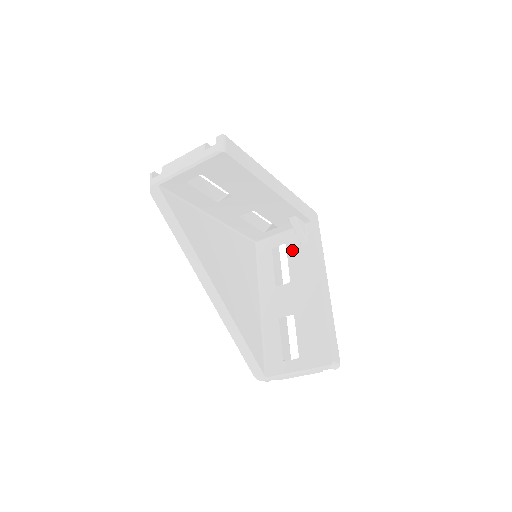
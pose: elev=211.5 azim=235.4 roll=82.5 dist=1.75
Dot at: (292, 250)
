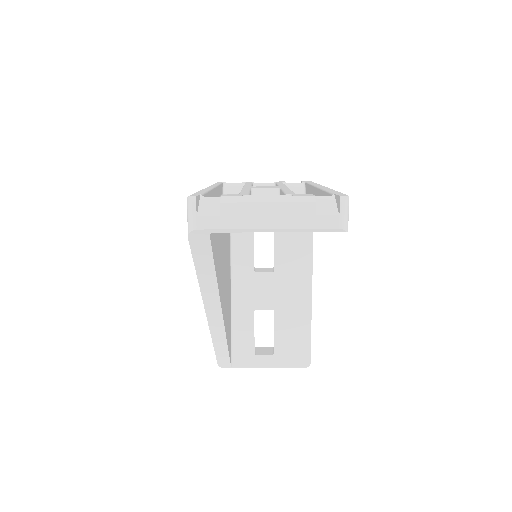
Dot at: (282, 233)
